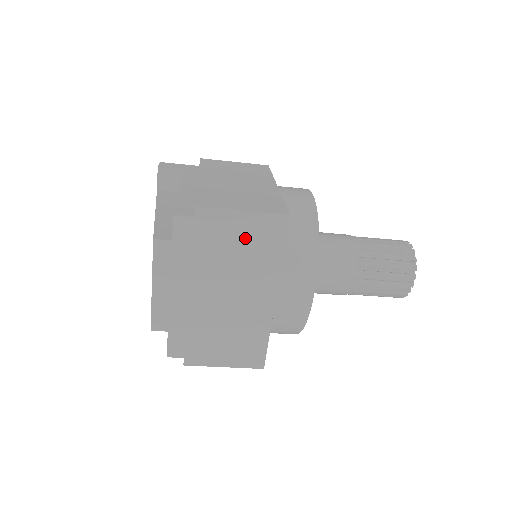
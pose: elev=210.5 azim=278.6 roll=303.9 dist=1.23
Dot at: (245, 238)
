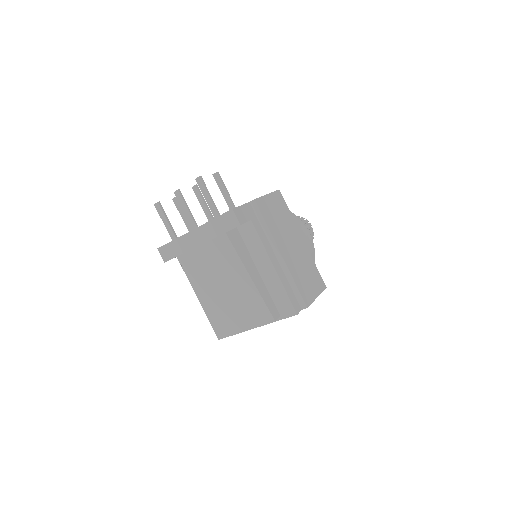
Dot at: occluded
